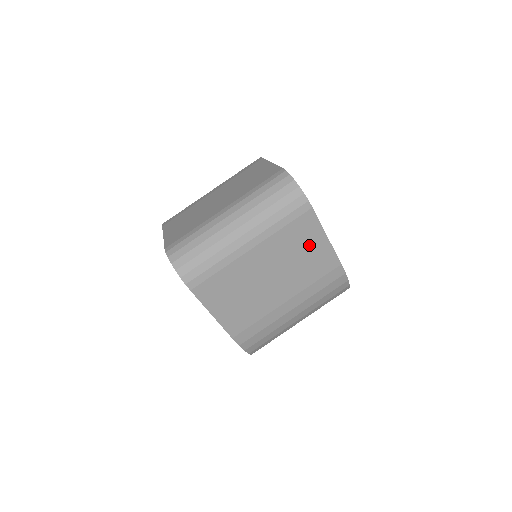
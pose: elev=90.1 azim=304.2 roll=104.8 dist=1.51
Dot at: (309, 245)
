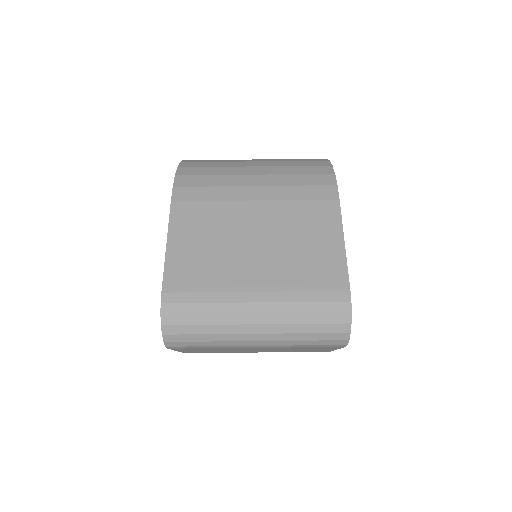
Dot at: (314, 349)
